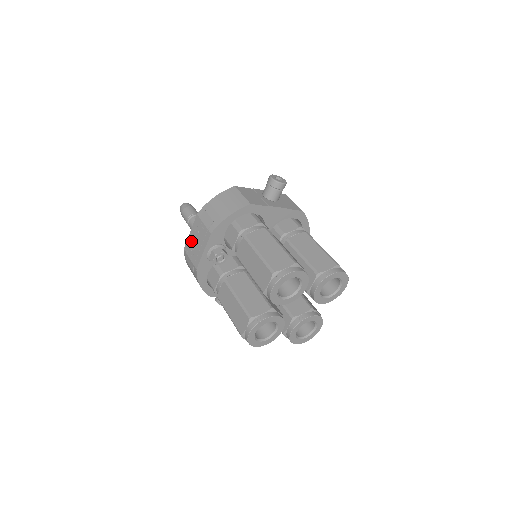
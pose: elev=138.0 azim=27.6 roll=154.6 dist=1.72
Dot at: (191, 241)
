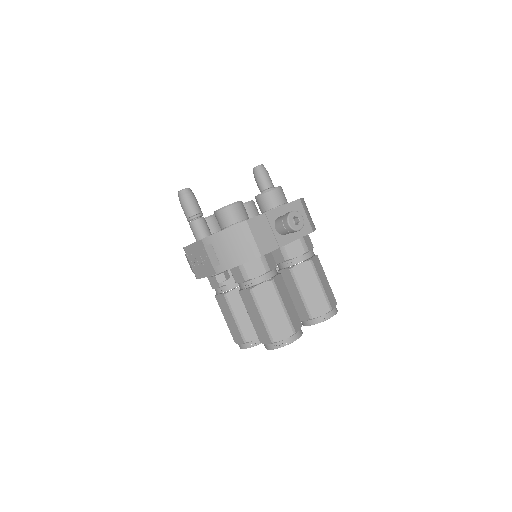
Dot at: (192, 253)
